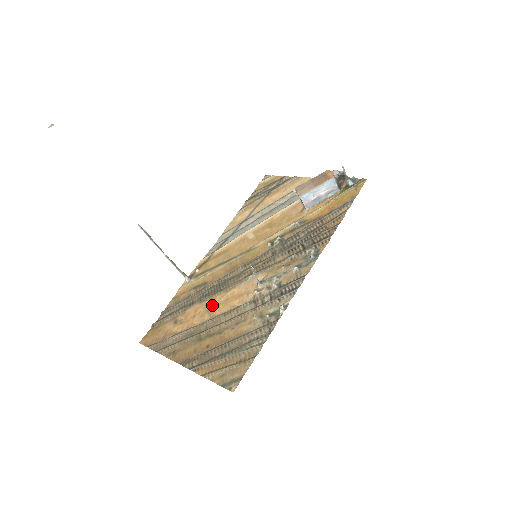
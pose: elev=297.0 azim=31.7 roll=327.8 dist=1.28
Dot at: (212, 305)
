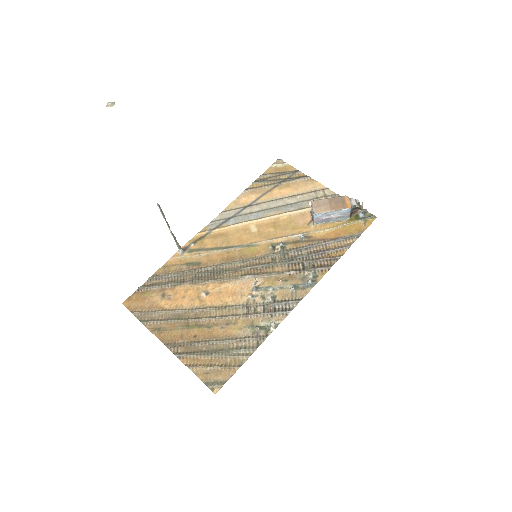
Dot at: (204, 293)
